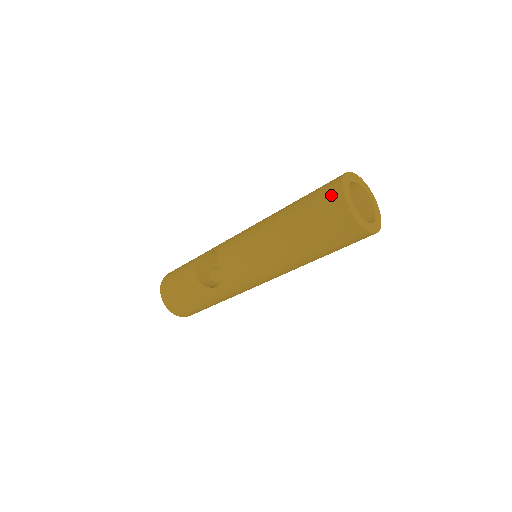
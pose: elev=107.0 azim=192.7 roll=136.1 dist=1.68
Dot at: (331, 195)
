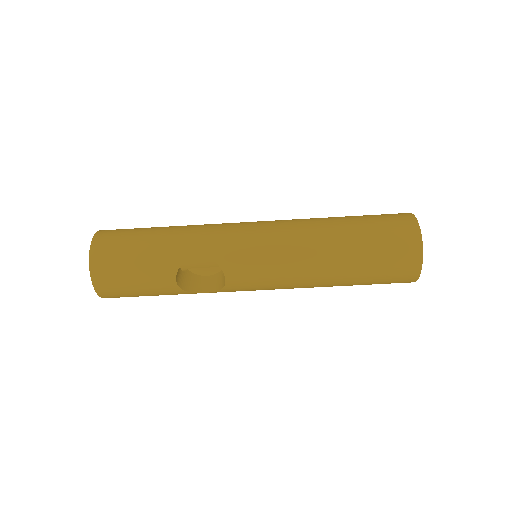
Dot at: (408, 262)
